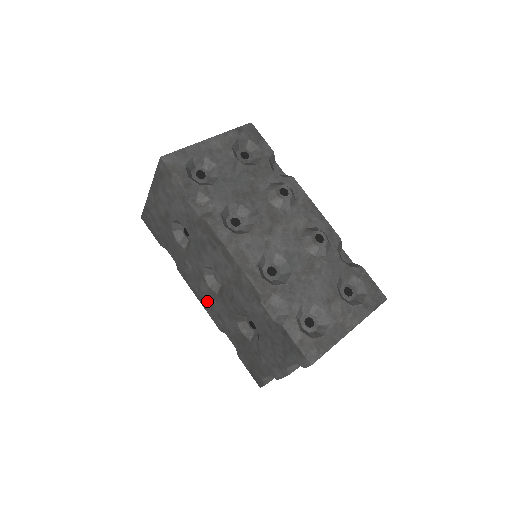
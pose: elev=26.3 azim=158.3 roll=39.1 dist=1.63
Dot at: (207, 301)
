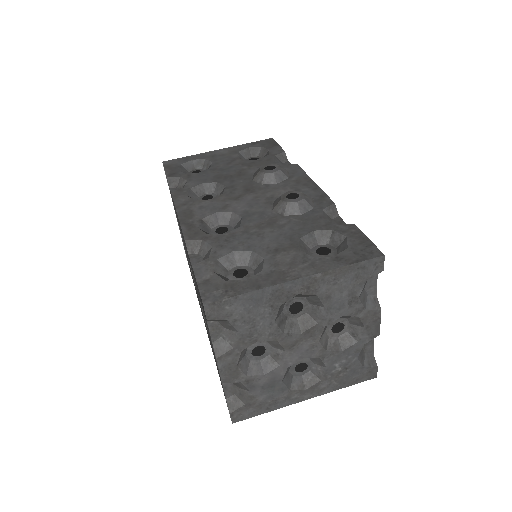
Dot at: occluded
